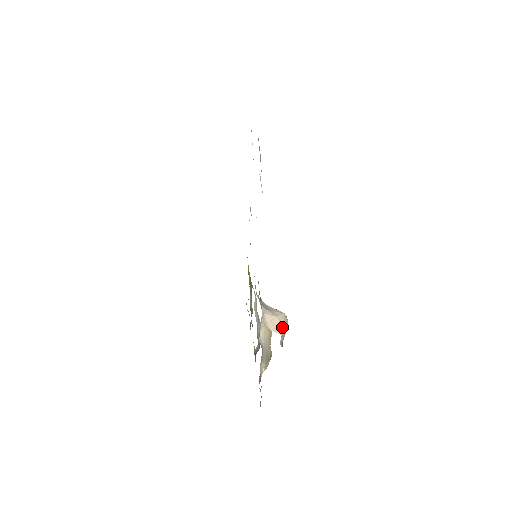
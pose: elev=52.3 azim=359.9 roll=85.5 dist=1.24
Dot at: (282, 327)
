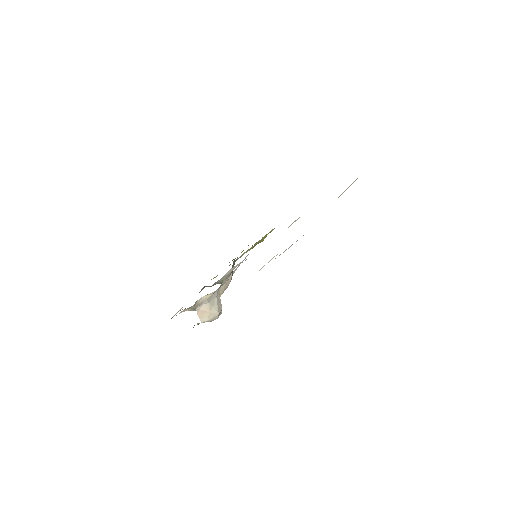
Dot at: (207, 320)
